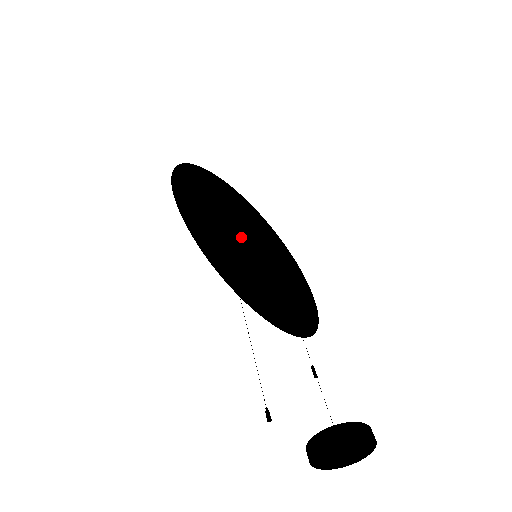
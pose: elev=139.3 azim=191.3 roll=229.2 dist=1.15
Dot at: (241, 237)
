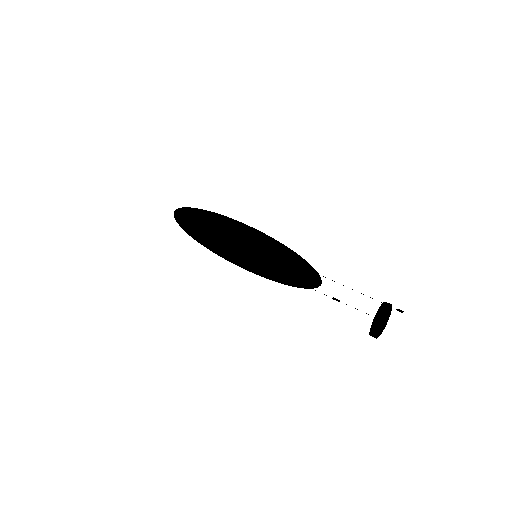
Dot at: (246, 247)
